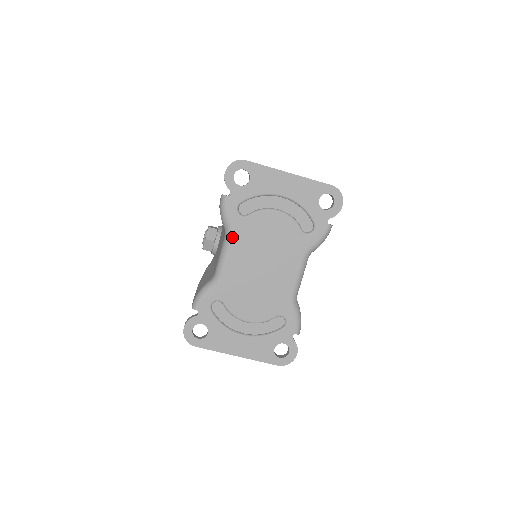
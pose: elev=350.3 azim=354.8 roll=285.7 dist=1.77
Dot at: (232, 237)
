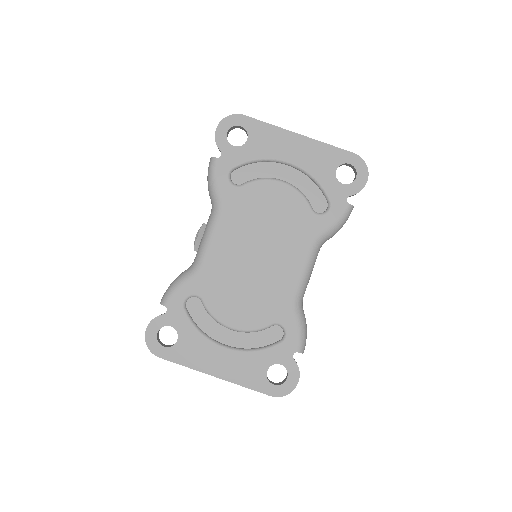
Dot at: (219, 211)
